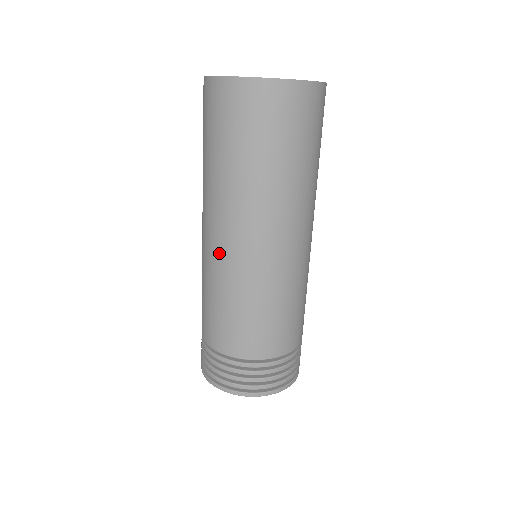
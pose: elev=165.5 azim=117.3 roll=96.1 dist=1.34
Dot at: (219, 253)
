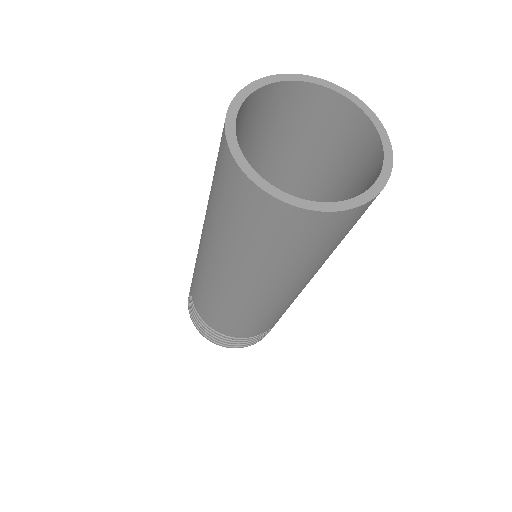
Dot at: (281, 302)
